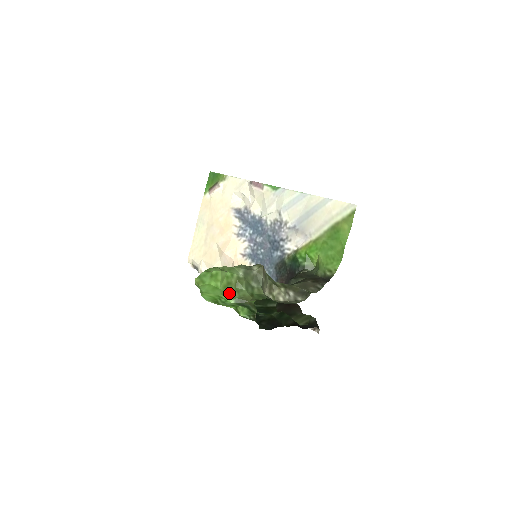
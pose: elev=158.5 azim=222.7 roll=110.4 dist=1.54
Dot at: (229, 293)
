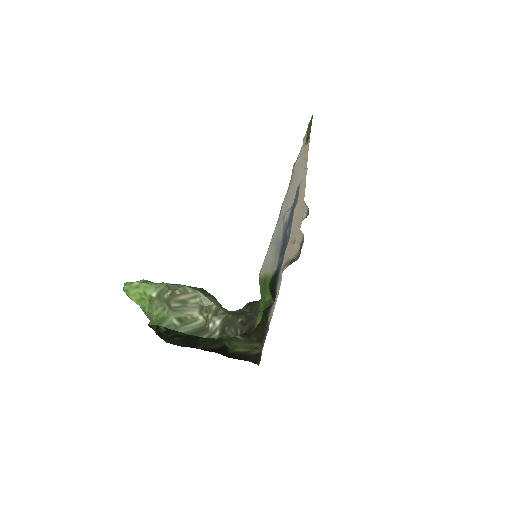
Dot at: (142, 306)
